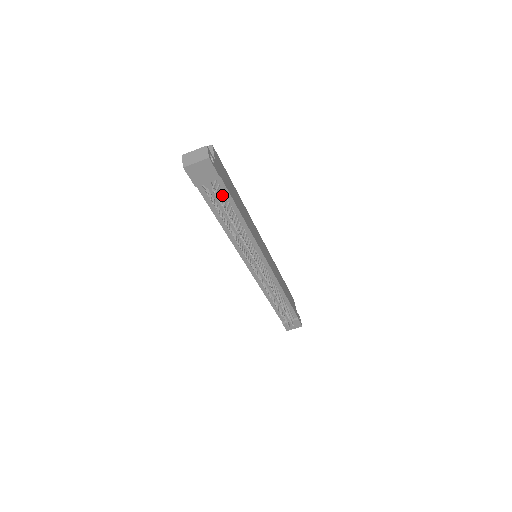
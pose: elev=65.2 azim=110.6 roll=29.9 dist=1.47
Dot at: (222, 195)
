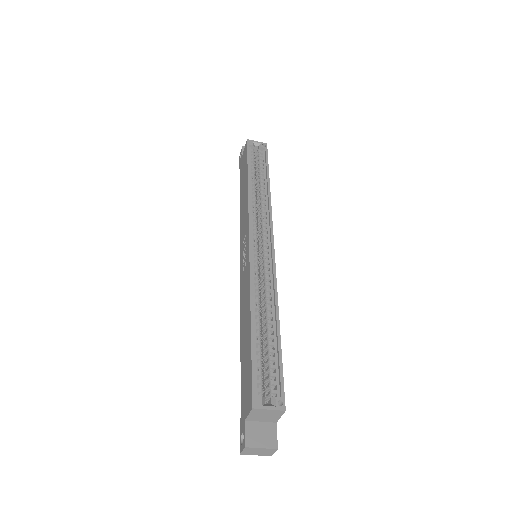
Dot at: occluded
